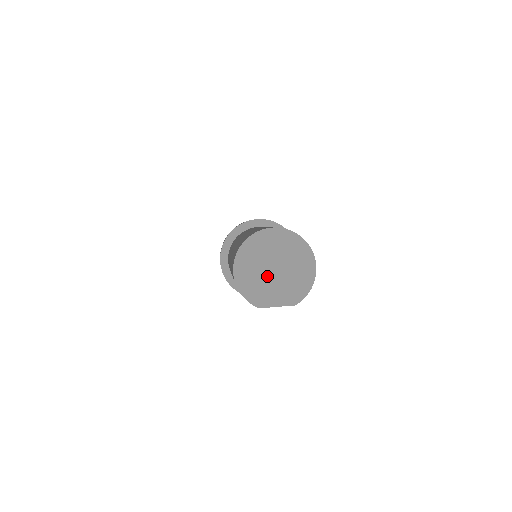
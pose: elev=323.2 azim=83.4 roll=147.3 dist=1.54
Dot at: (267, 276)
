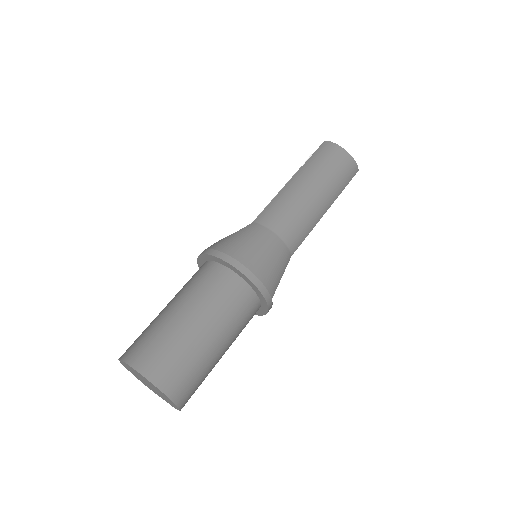
Dot at: (146, 383)
